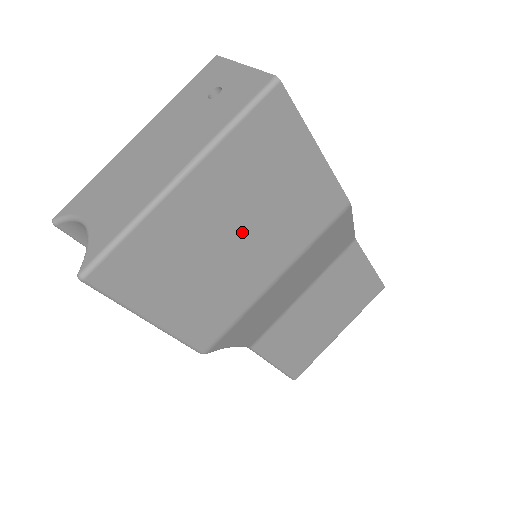
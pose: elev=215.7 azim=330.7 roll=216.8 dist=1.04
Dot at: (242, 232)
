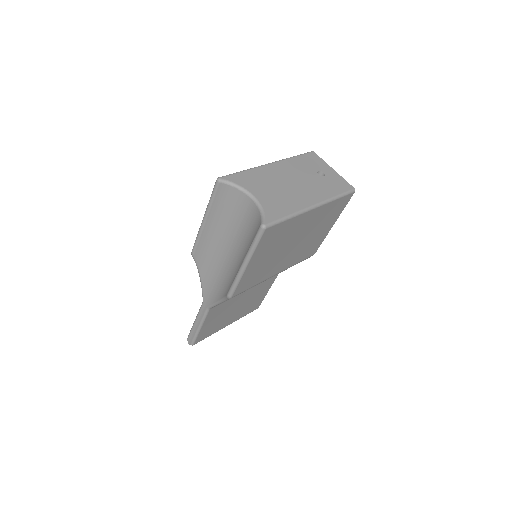
Dot at: (296, 243)
